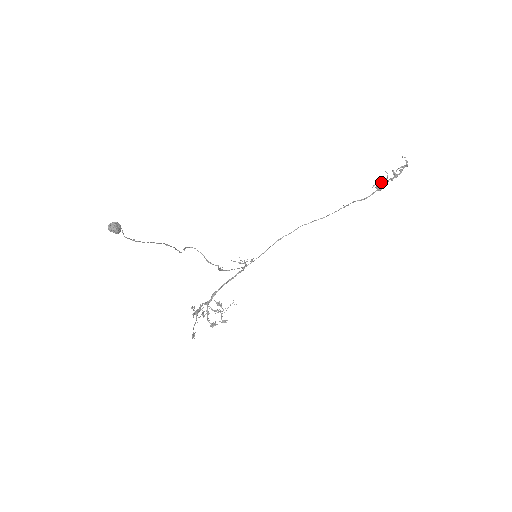
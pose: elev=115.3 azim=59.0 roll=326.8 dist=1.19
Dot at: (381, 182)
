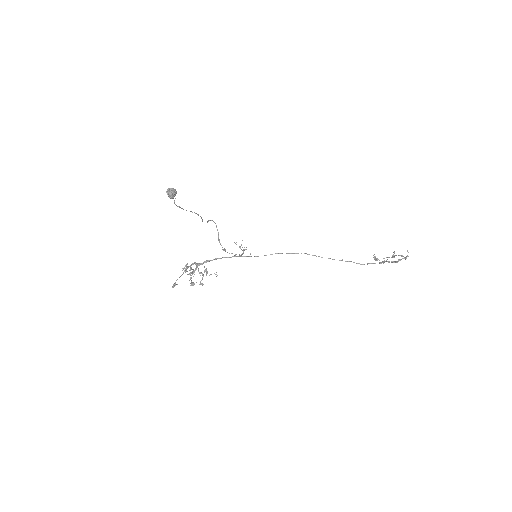
Dot at: occluded
